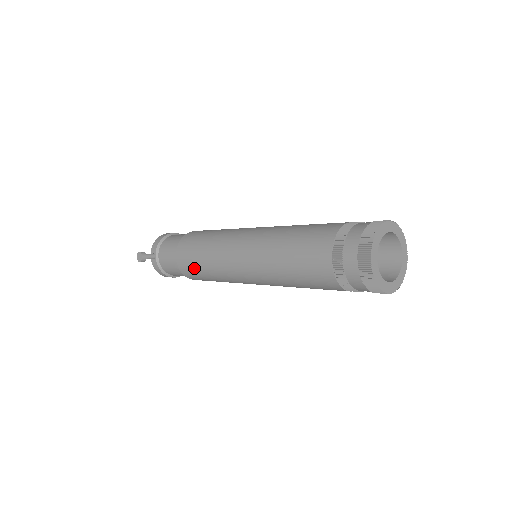
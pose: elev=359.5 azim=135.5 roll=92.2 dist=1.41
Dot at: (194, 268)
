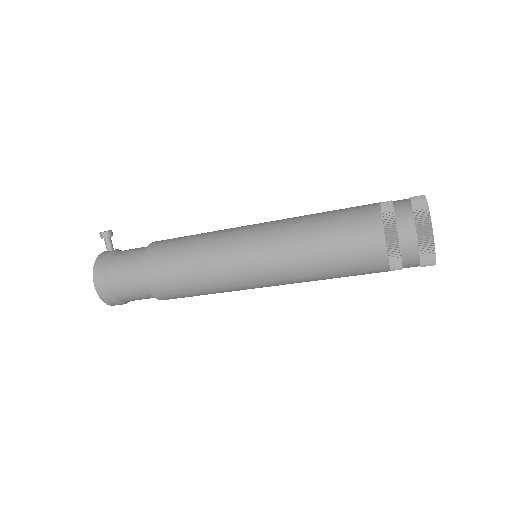
Dot at: (175, 243)
